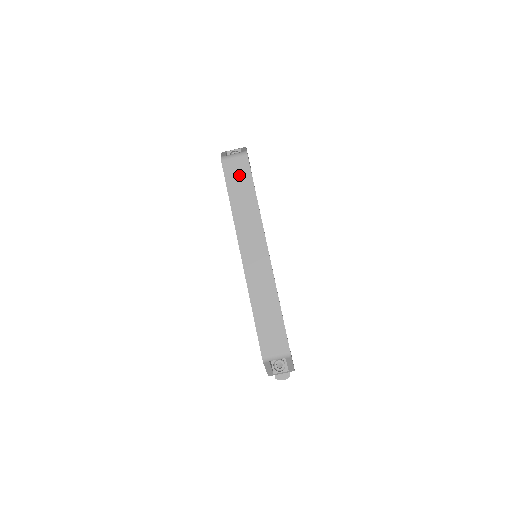
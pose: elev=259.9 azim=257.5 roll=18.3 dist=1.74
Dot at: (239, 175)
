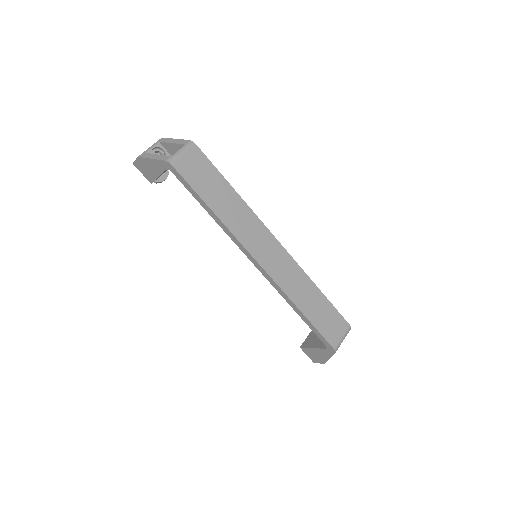
Dot at: (202, 173)
